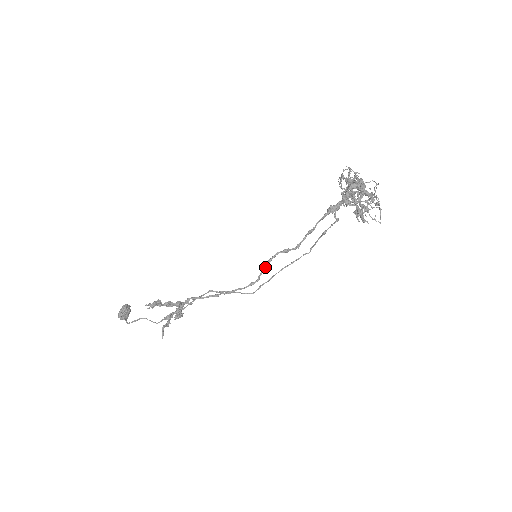
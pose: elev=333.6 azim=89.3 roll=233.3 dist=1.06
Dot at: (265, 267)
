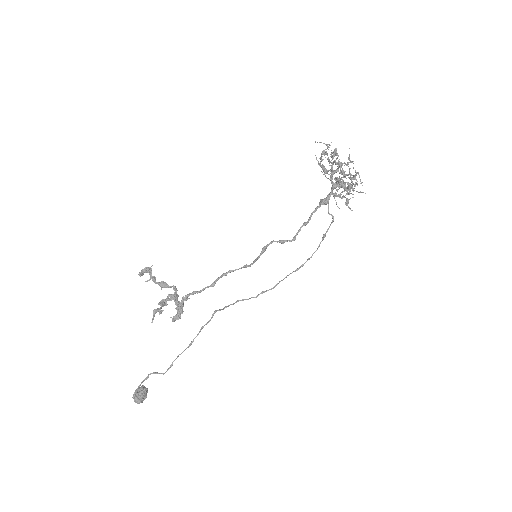
Dot at: (261, 254)
